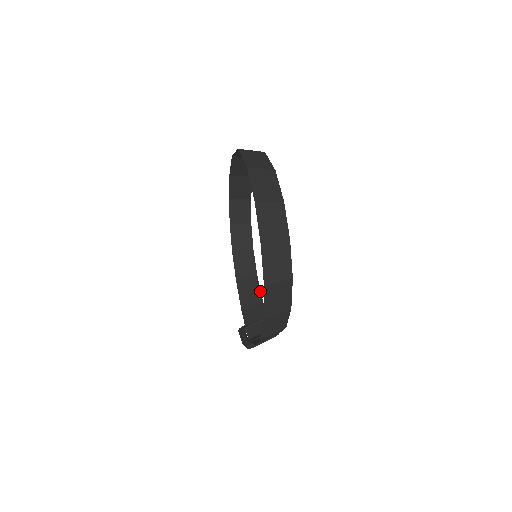
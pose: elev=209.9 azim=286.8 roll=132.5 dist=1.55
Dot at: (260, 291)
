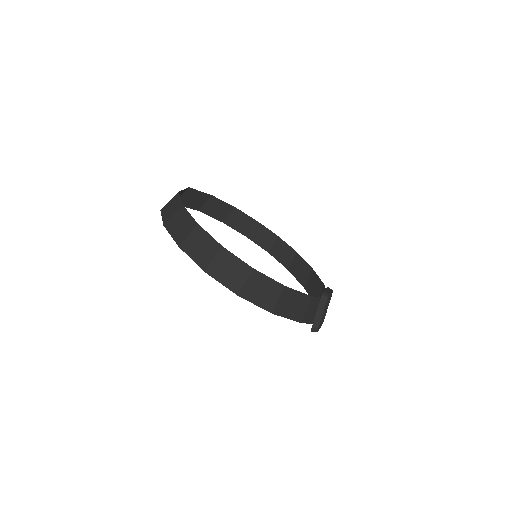
Dot at: (318, 278)
